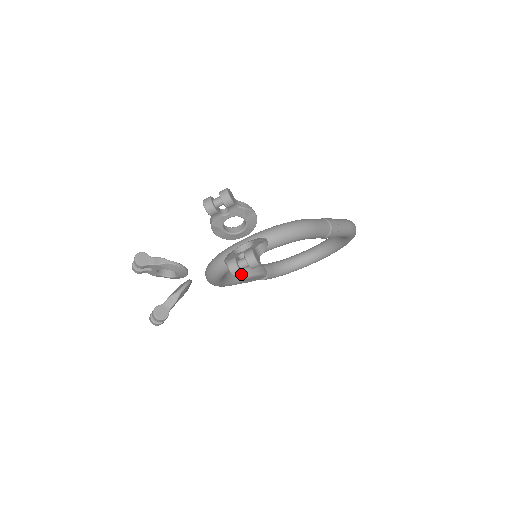
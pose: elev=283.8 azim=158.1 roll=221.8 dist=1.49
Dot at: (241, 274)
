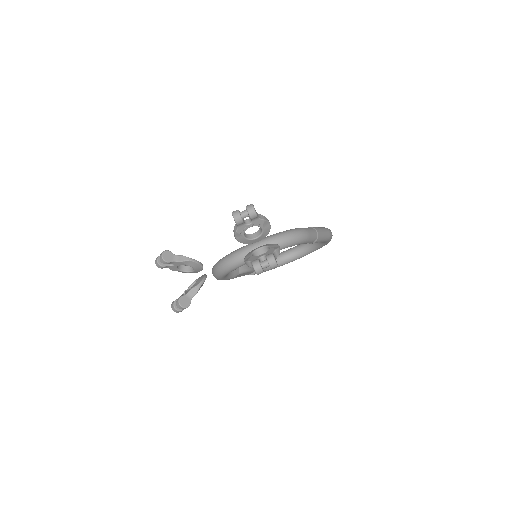
Dot at: (237, 270)
